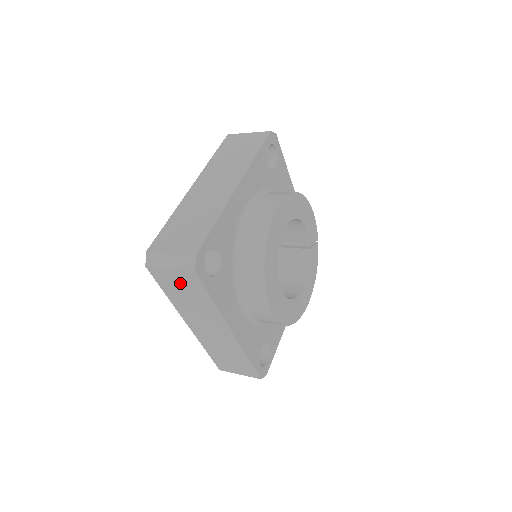
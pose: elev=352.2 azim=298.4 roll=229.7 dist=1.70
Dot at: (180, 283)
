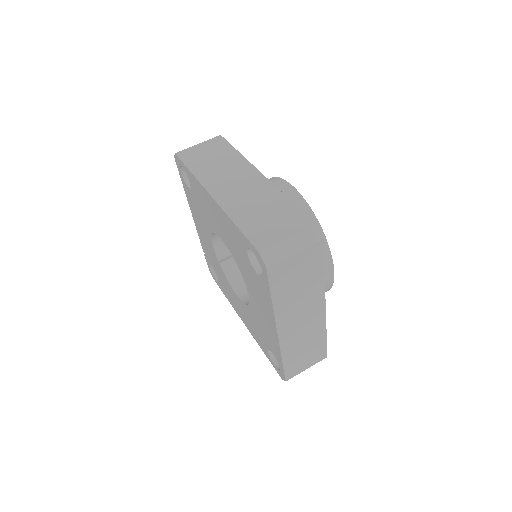
Dot at: (298, 268)
